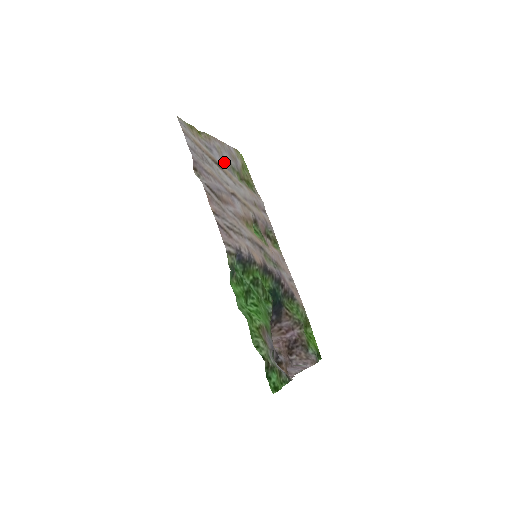
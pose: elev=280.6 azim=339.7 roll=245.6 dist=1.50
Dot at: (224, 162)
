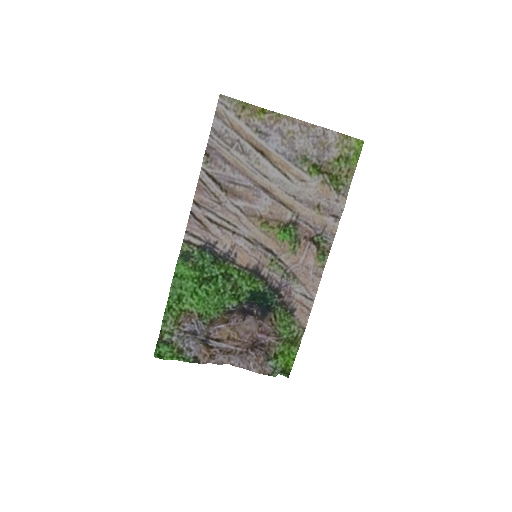
Dot at: (288, 150)
